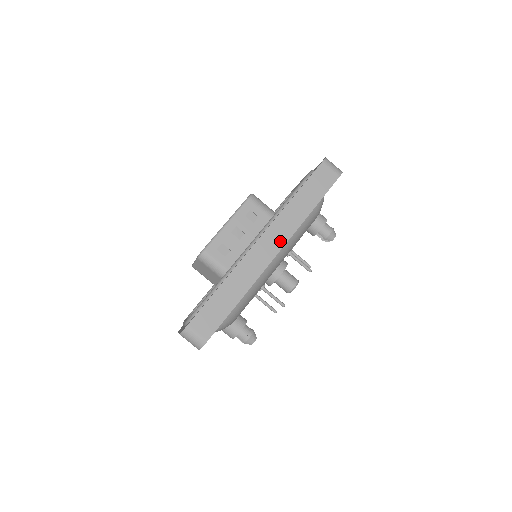
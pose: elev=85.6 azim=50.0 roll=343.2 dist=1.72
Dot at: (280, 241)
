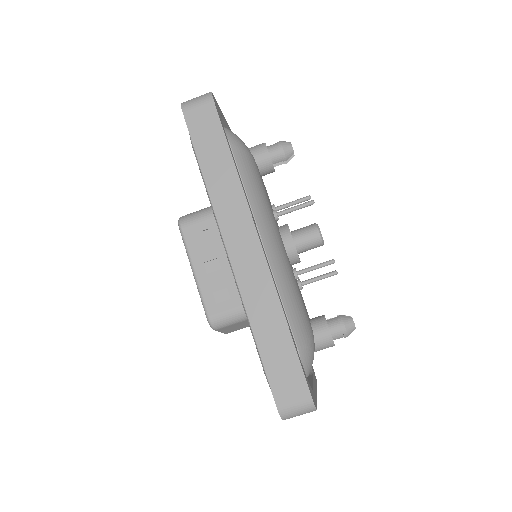
Dot at: (246, 228)
